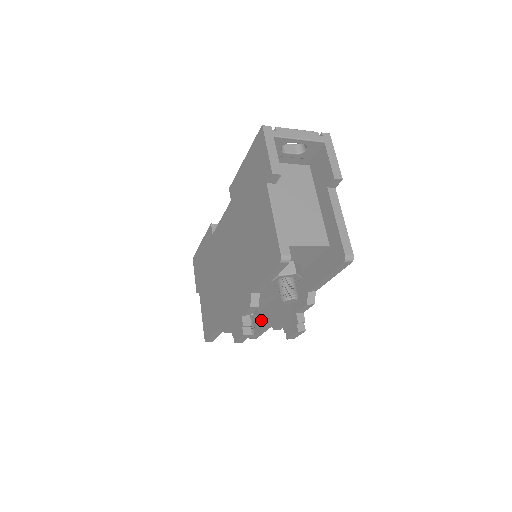
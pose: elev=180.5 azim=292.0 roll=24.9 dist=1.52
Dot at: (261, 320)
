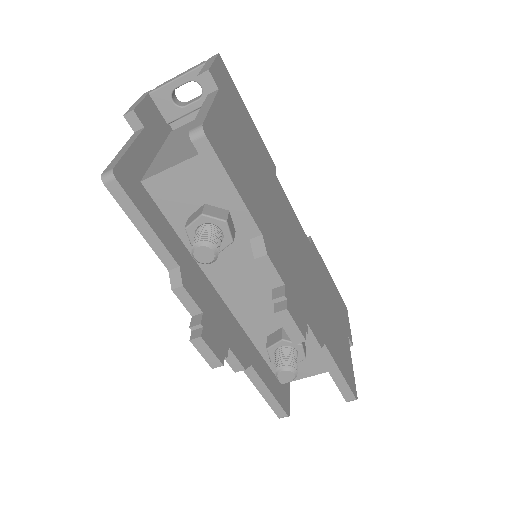
Dot at: occluded
